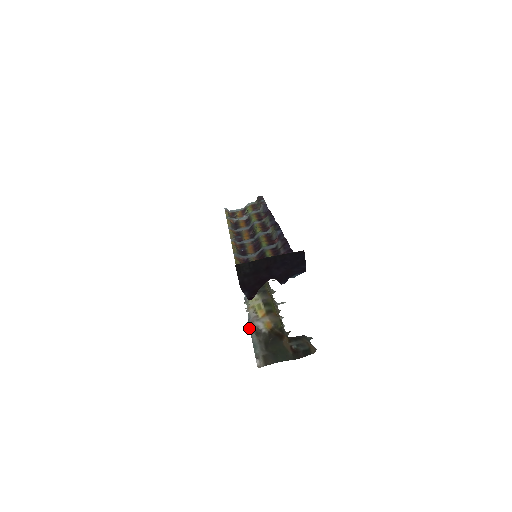
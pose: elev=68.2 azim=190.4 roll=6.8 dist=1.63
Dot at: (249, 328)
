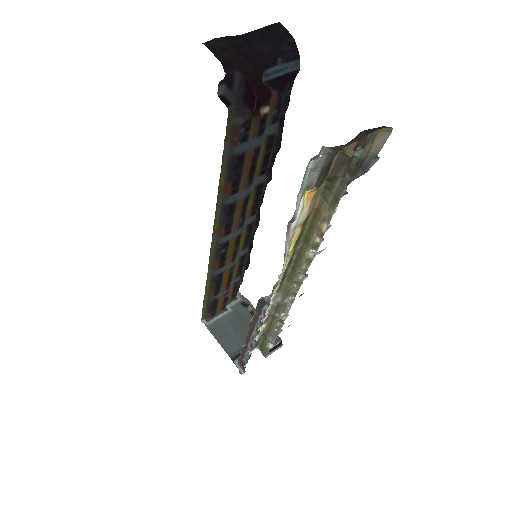
Dot at: occluded
